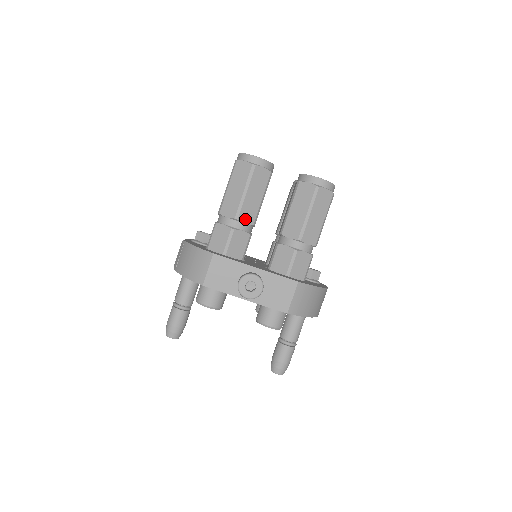
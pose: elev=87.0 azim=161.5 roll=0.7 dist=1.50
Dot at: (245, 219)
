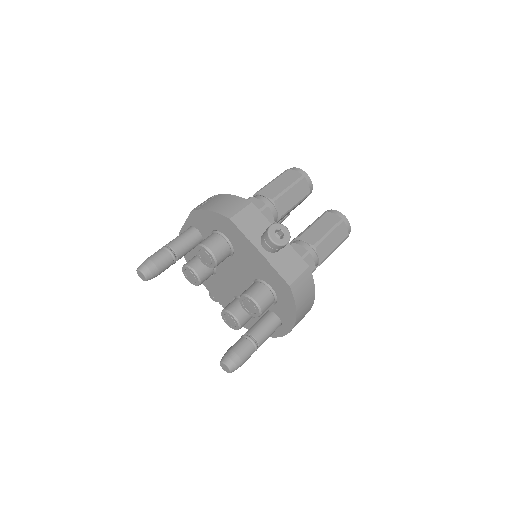
Dot at: (278, 207)
